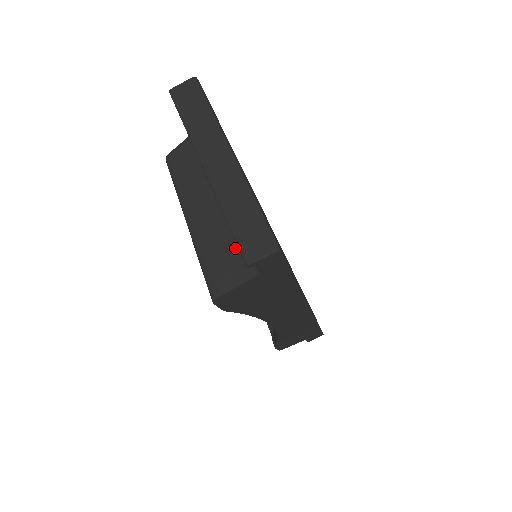
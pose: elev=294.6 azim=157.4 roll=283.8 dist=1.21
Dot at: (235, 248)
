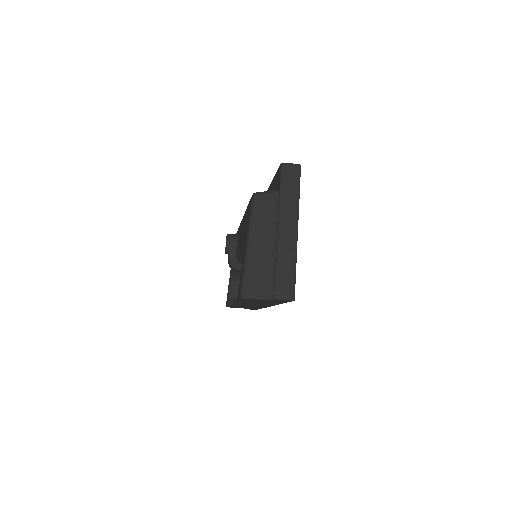
Dot at: (268, 278)
